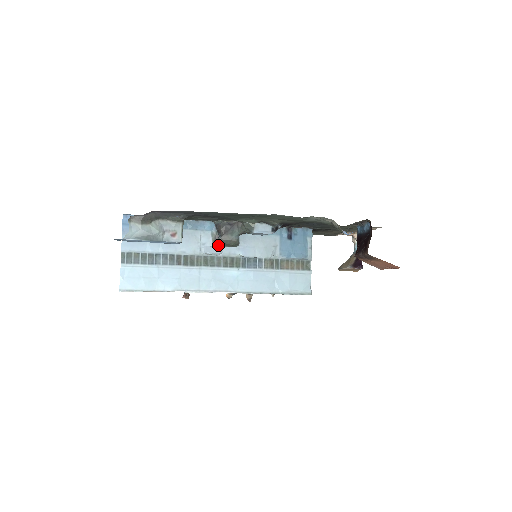
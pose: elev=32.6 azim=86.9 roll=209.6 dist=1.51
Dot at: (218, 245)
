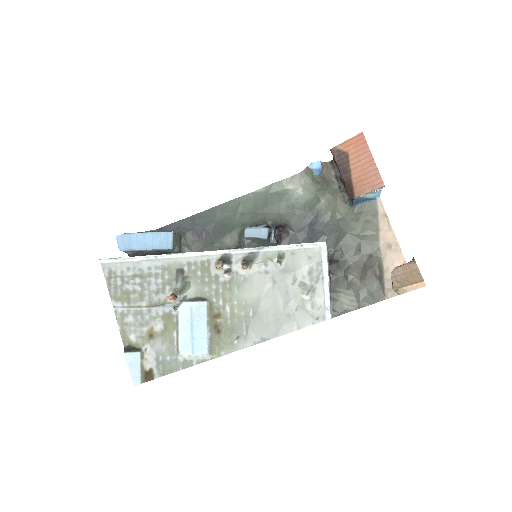
Dot at: occluded
